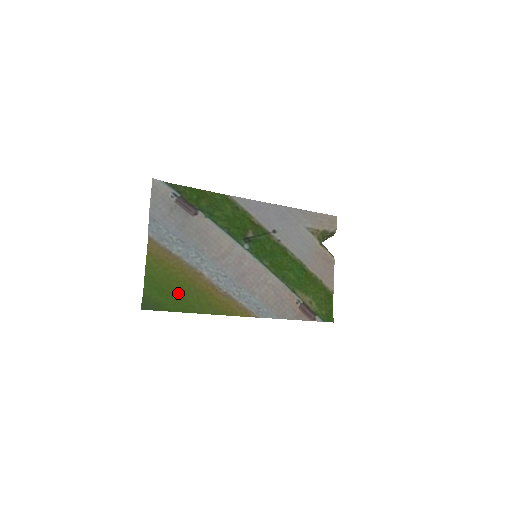
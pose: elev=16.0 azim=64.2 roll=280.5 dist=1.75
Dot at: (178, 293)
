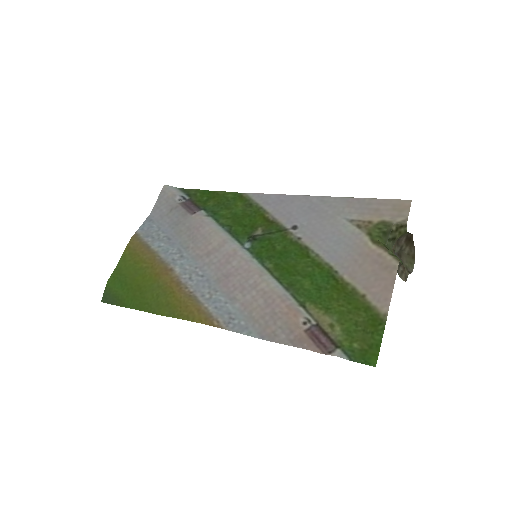
Dot at: (140, 288)
